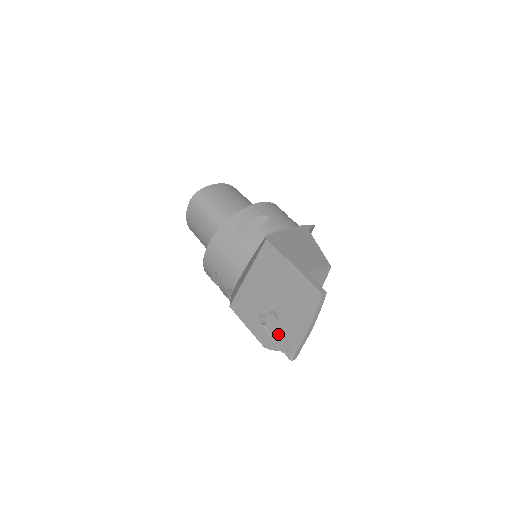
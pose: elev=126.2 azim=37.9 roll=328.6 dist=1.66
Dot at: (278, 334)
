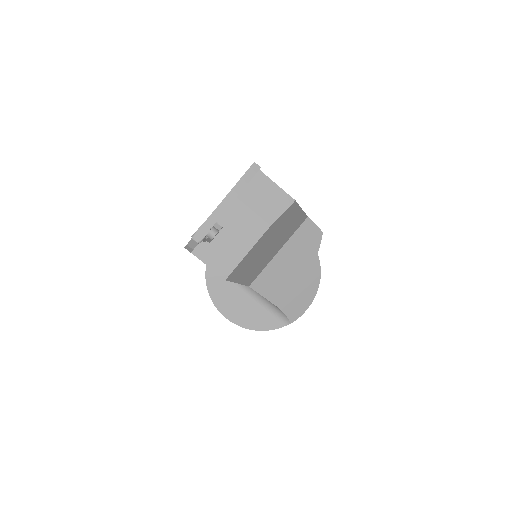
Dot at: occluded
